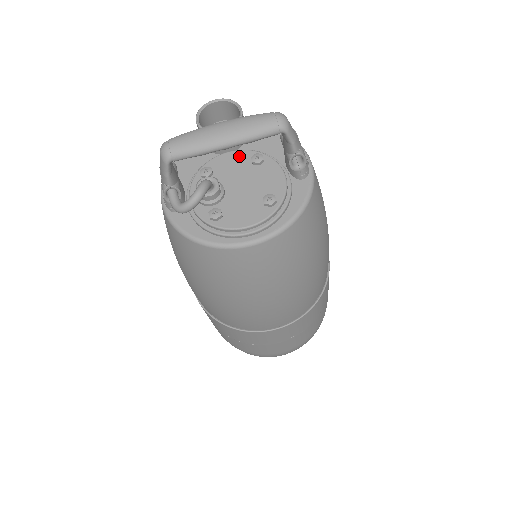
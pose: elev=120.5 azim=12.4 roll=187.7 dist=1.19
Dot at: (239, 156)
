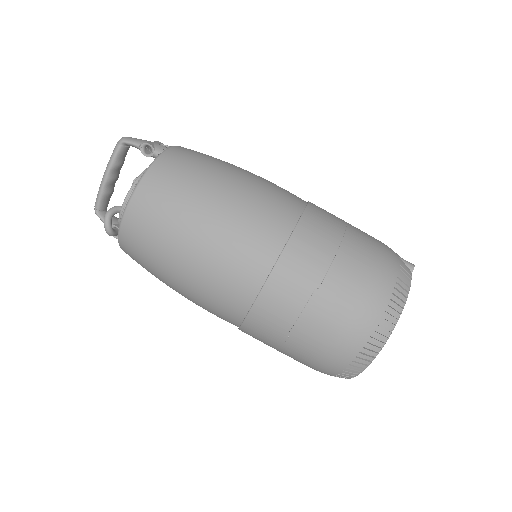
Dot at: occluded
